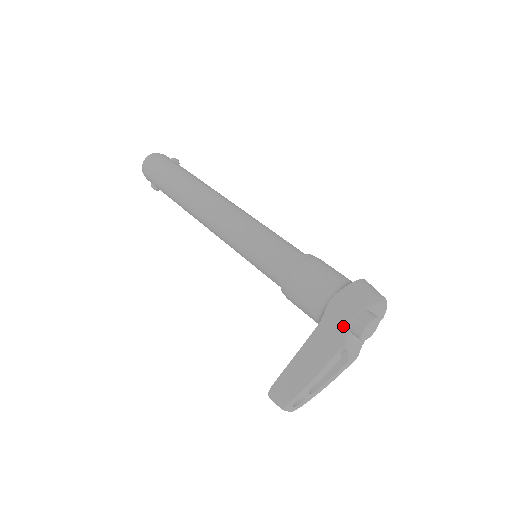
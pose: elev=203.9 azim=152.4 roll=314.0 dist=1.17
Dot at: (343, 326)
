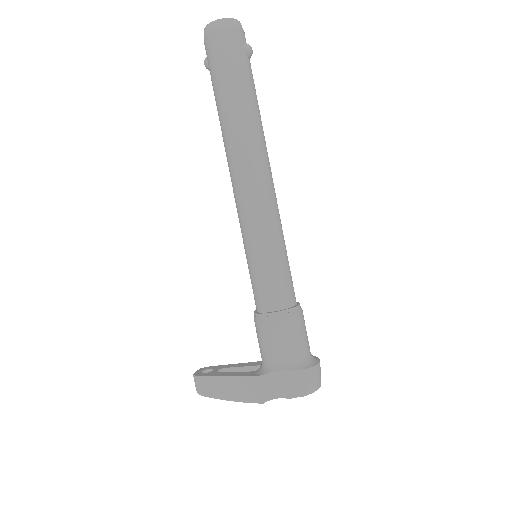
Dot at: (274, 394)
